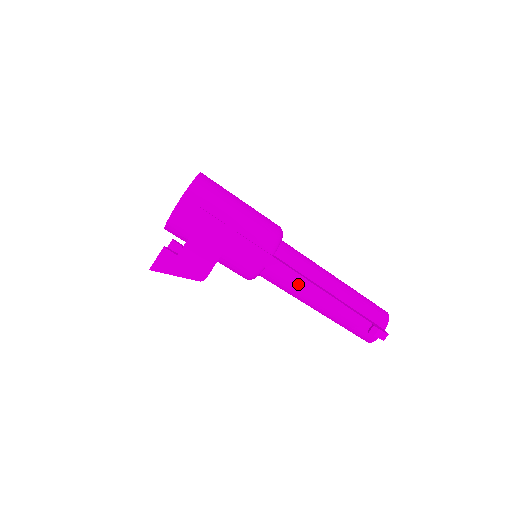
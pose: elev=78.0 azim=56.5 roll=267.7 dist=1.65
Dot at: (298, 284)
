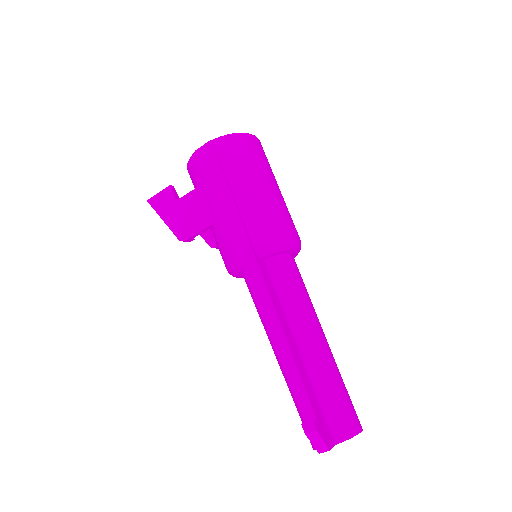
Dot at: (262, 305)
